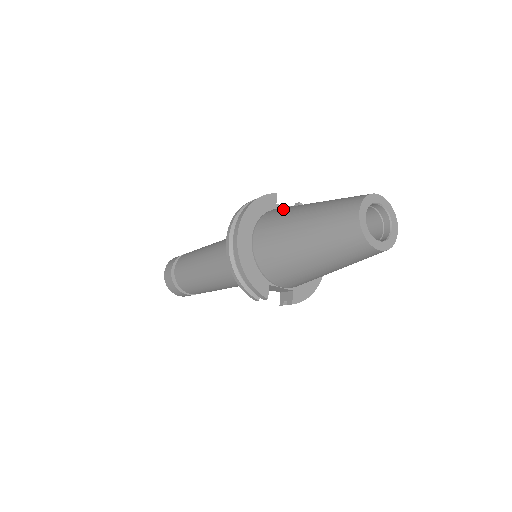
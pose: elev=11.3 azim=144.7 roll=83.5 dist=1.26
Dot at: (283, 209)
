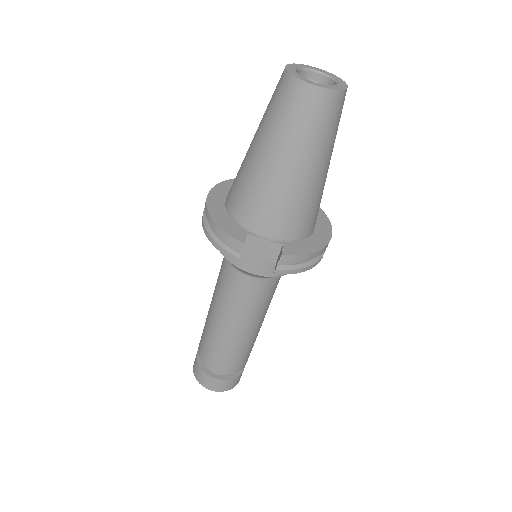
Dot at: occluded
